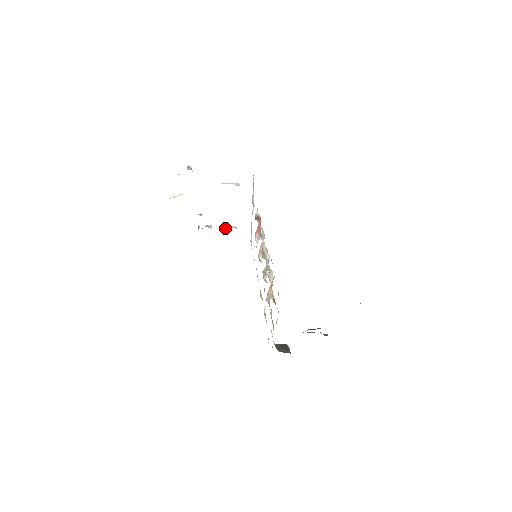
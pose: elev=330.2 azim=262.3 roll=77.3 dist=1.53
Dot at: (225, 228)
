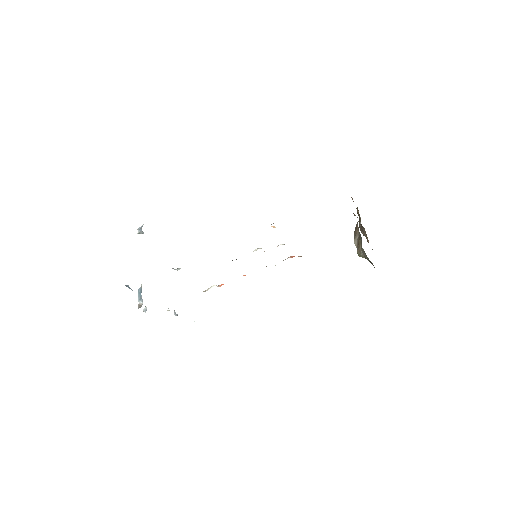
Dot at: (168, 310)
